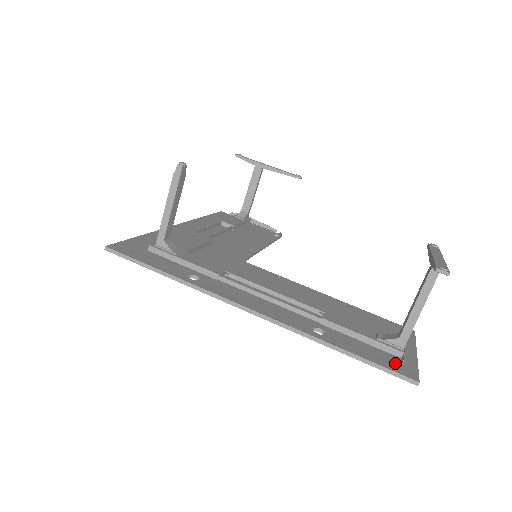
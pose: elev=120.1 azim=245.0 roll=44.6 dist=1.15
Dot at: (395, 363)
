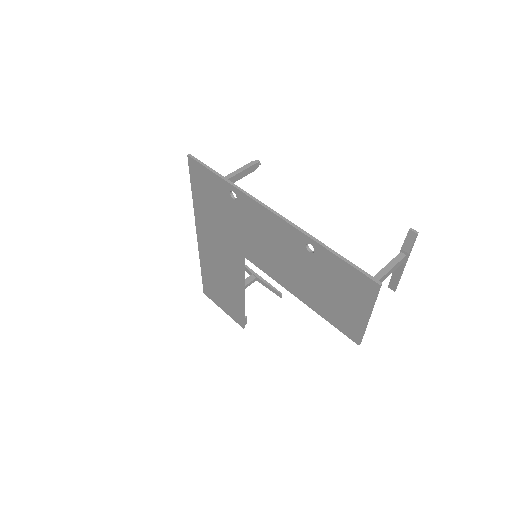
Dot at: (363, 281)
